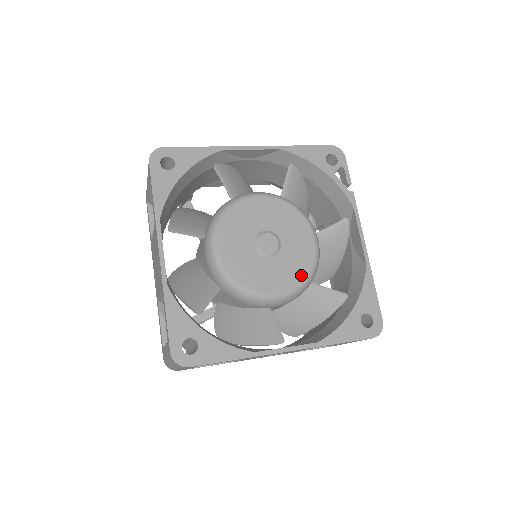
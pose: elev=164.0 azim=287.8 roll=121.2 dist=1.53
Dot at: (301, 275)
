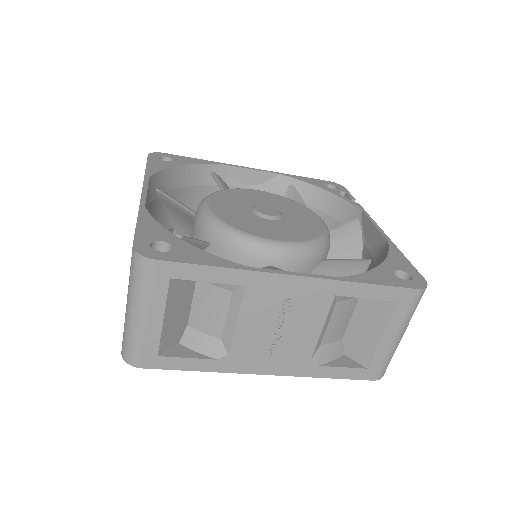
Dot at: (309, 236)
